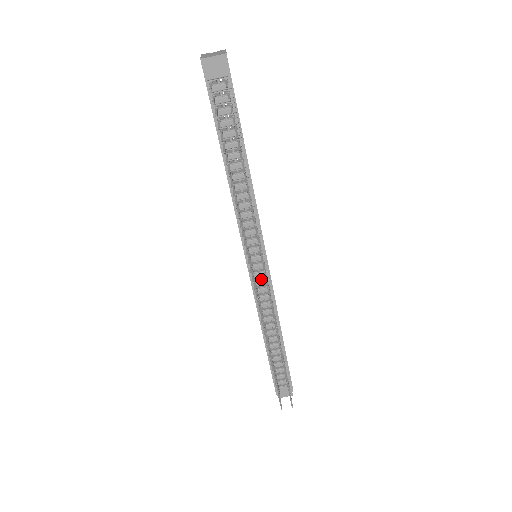
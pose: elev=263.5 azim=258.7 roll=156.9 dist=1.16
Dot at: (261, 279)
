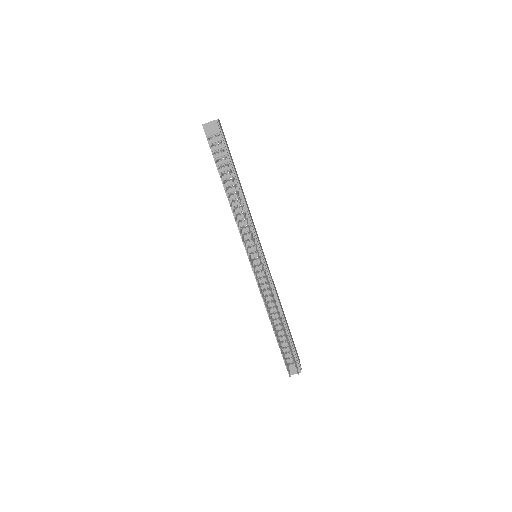
Dot at: (261, 272)
